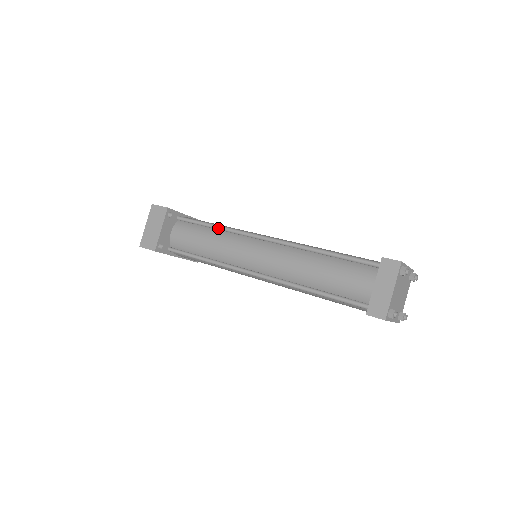
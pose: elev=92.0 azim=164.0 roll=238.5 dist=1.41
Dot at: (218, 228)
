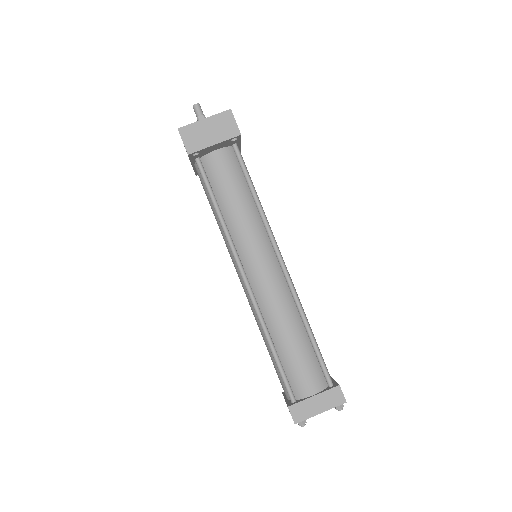
Dot at: (258, 205)
